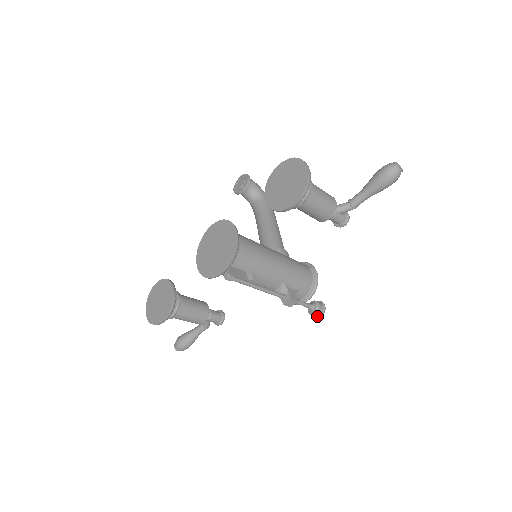
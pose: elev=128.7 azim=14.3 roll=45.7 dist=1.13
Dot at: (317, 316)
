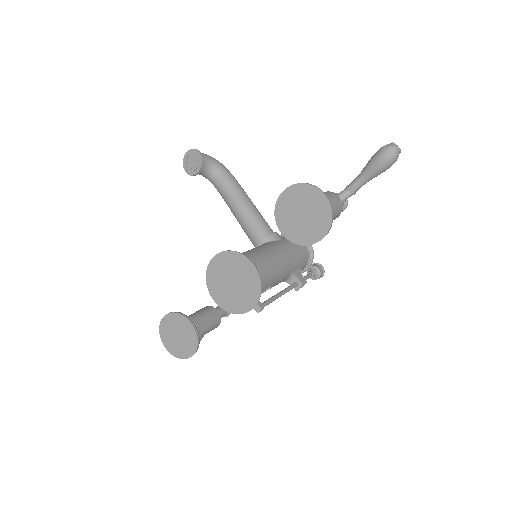
Dot at: (318, 278)
